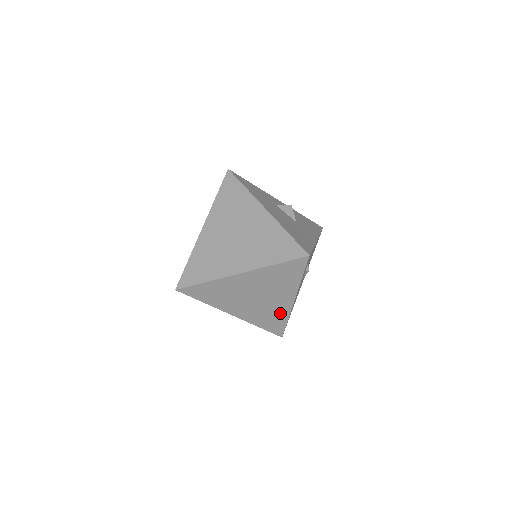
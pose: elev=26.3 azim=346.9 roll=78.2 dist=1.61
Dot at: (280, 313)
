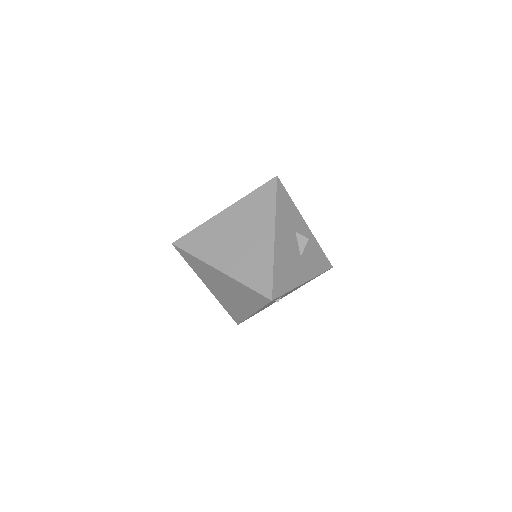
Dot at: (241, 312)
